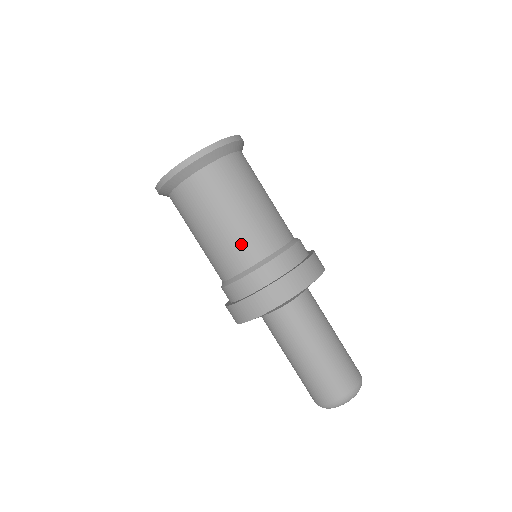
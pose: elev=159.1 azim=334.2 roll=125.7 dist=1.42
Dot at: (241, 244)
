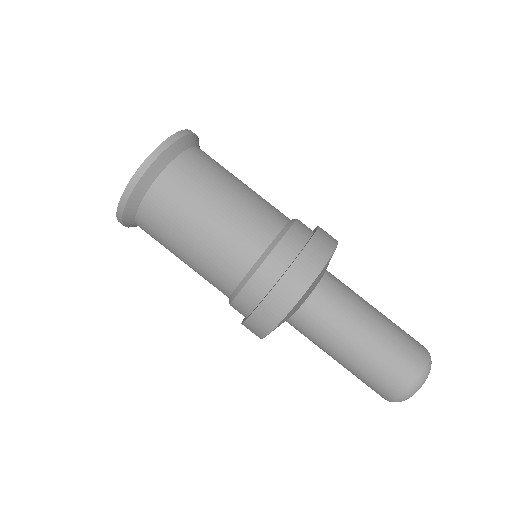
Dot at: (260, 211)
